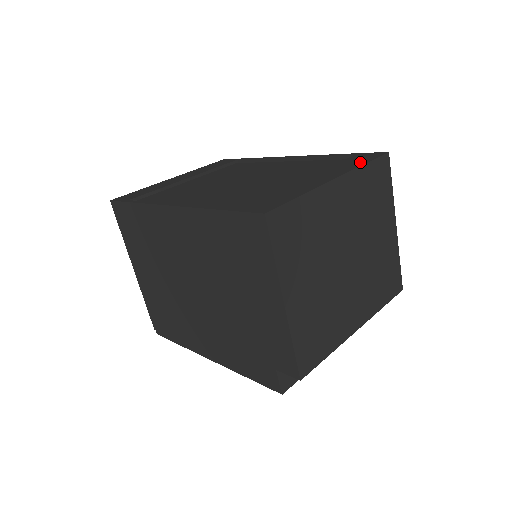
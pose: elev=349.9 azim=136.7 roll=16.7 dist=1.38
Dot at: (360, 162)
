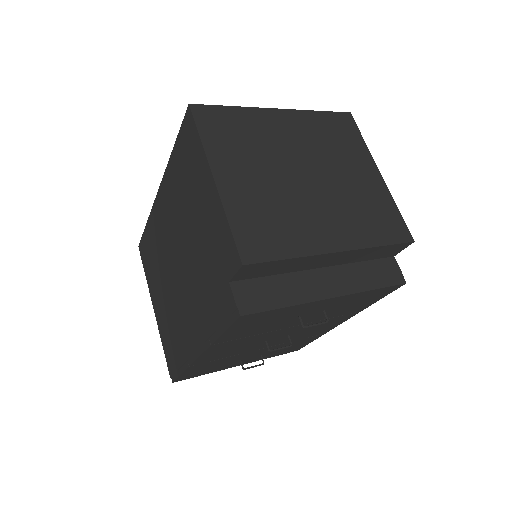
Dot at: occluded
